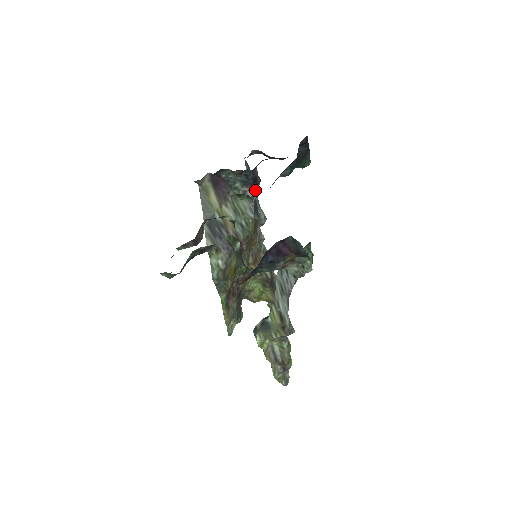
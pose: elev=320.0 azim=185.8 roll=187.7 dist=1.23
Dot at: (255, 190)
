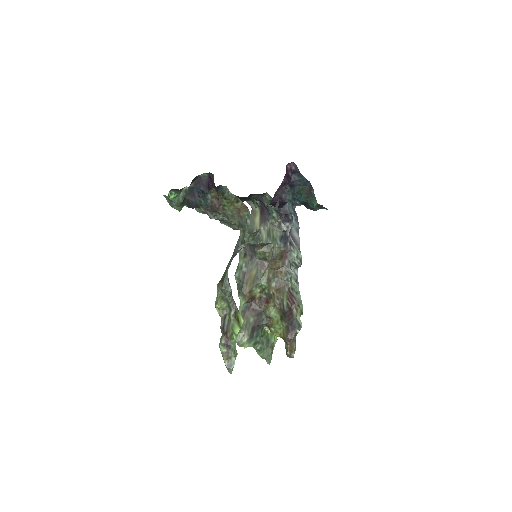
Dot at: (288, 225)
